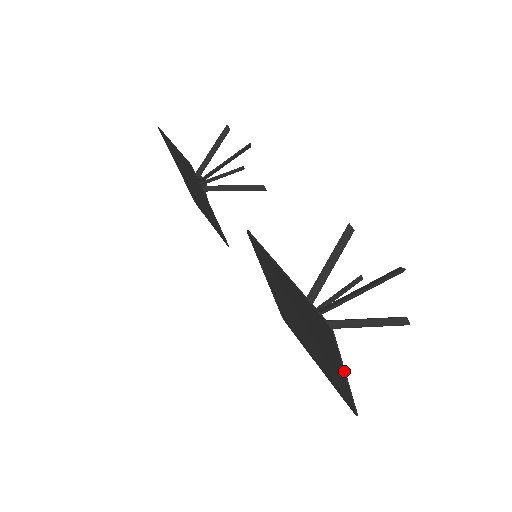
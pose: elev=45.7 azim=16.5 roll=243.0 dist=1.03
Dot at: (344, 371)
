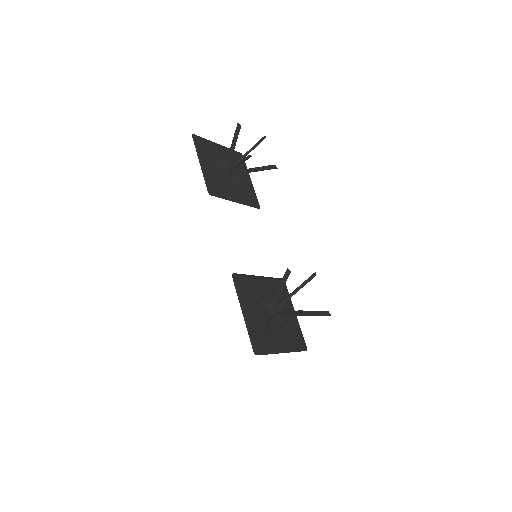
Dot at: (278, 353)
